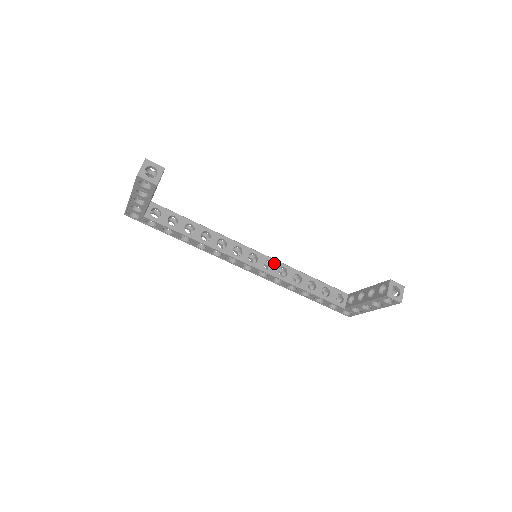
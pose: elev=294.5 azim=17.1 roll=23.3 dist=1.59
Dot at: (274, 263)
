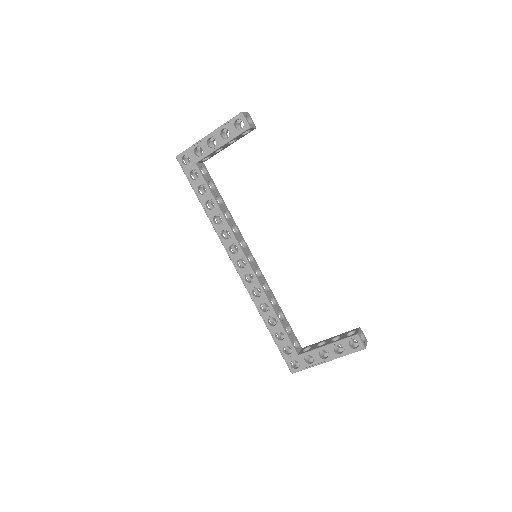
Dot at: (262, 276)
